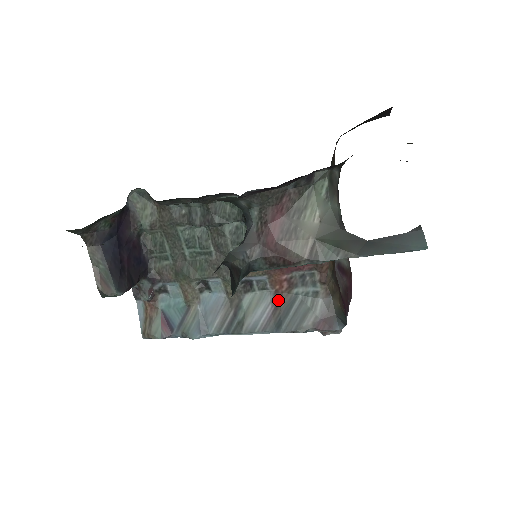
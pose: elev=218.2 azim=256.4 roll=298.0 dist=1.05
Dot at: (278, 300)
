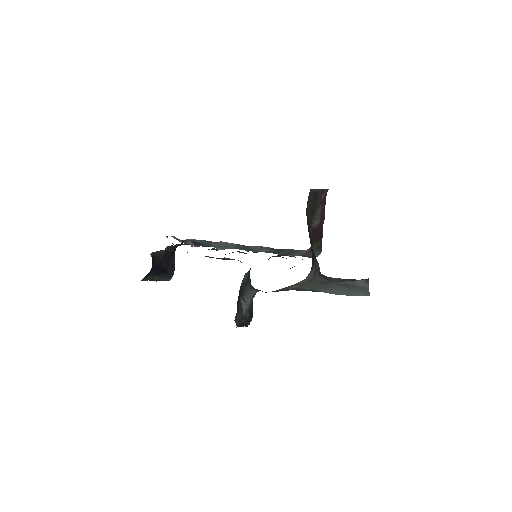
Dot at: (274, 249)
